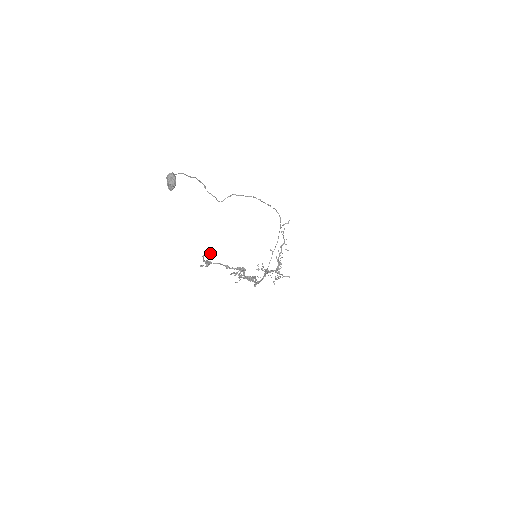
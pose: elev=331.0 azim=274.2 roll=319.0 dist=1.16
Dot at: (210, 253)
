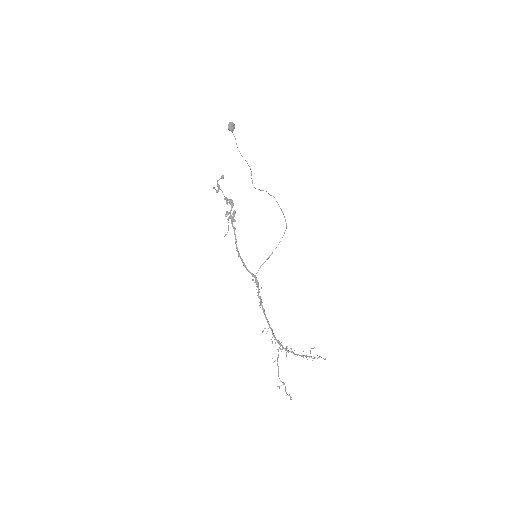
Dot at: (223, 178)
